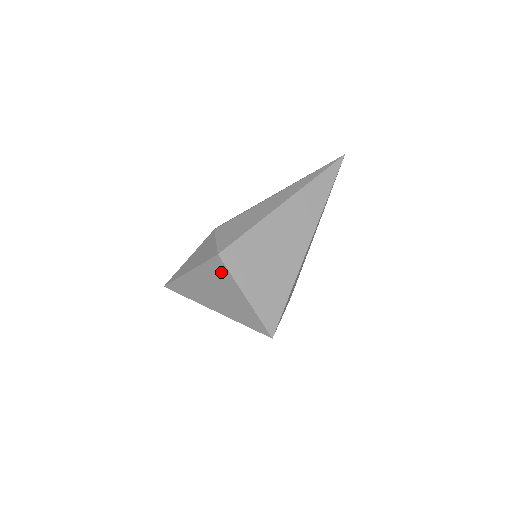
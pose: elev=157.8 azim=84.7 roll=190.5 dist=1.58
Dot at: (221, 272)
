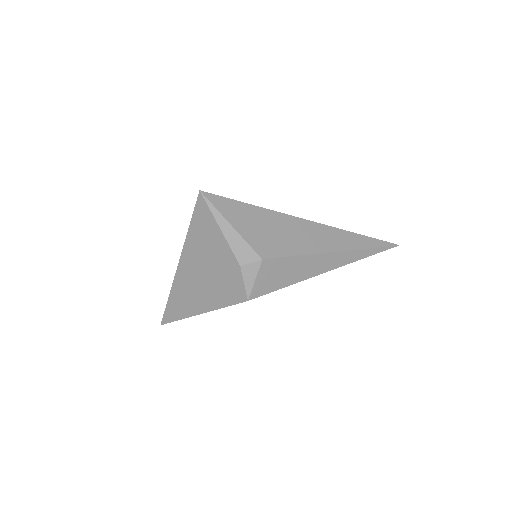
Dot at: occluded
